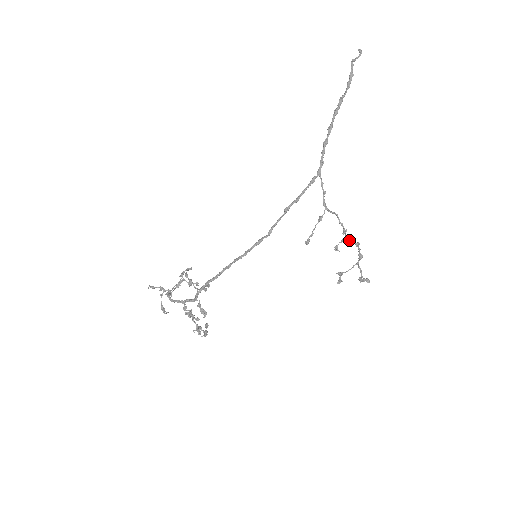
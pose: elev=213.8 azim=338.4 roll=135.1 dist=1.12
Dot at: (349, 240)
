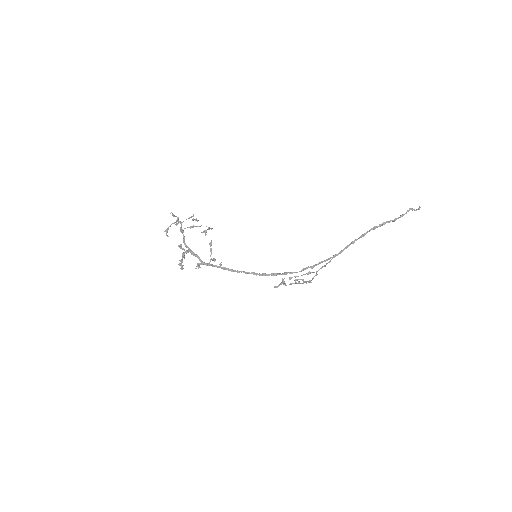
Dot at: occluded
